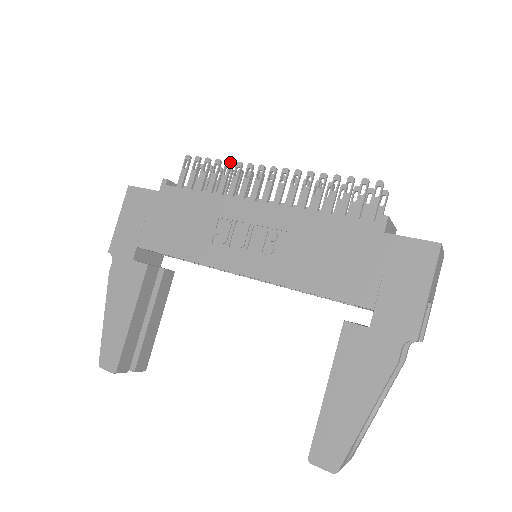
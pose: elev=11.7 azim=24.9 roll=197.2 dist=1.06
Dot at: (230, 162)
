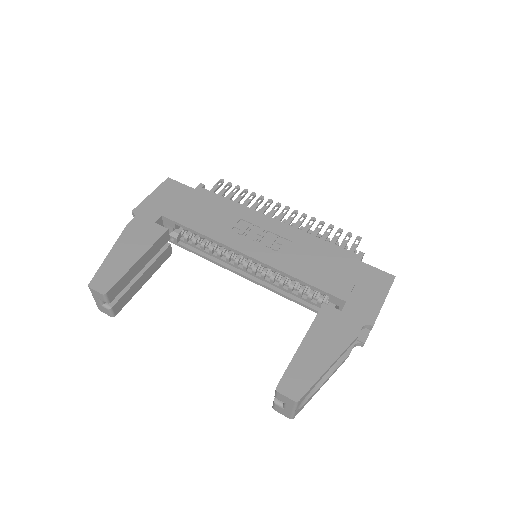
Dot at: occluded
